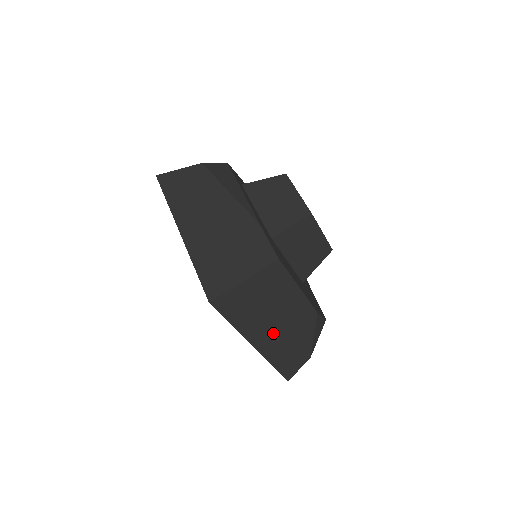
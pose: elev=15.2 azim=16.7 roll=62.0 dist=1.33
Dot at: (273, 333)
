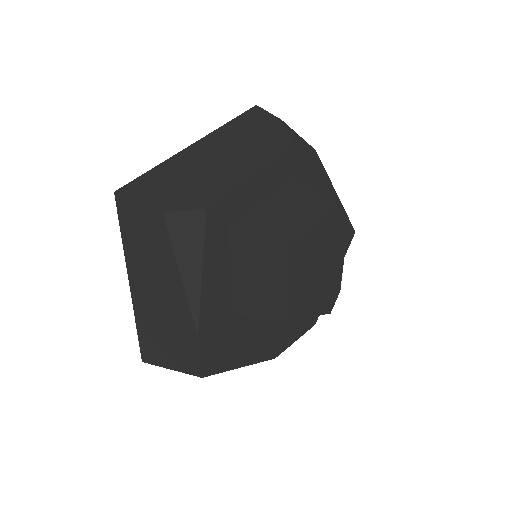
Dot at: occluded
